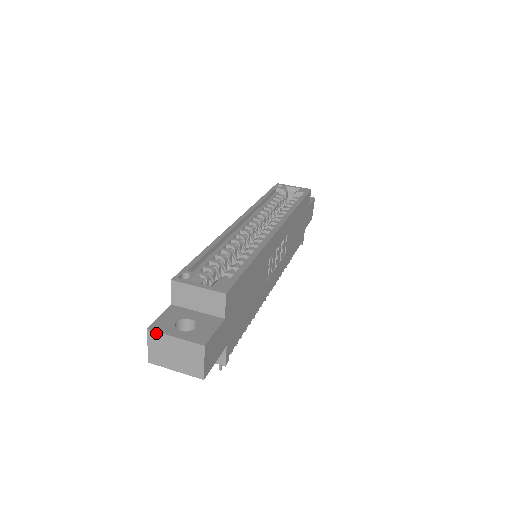
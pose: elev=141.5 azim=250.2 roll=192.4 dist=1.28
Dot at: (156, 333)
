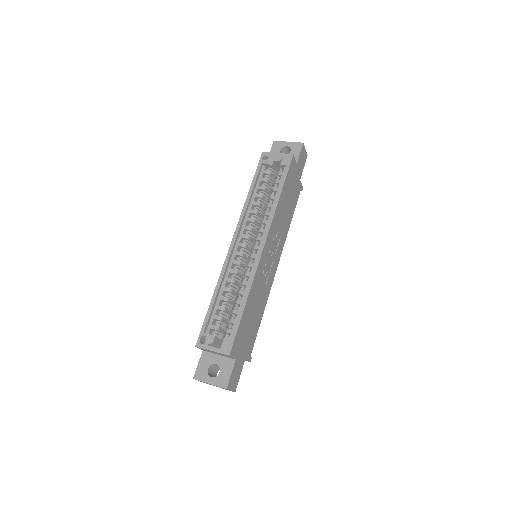
Dot at: occluded
